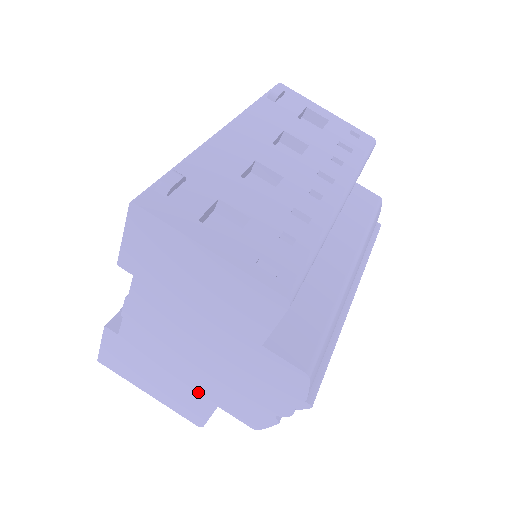
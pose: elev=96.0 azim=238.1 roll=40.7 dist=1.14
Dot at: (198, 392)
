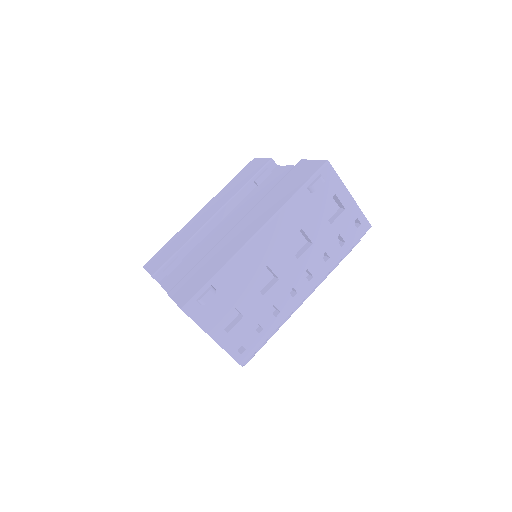
Dot at: occluded
